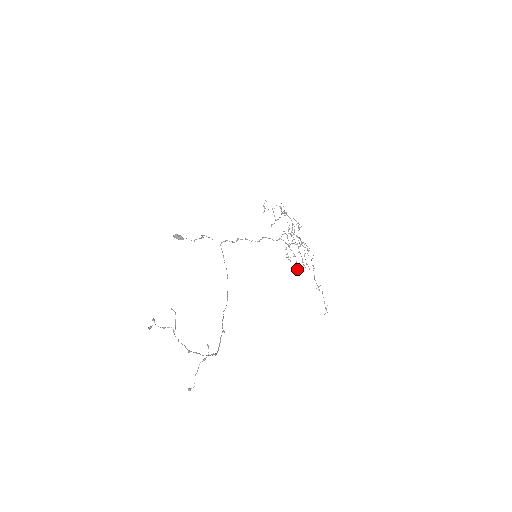
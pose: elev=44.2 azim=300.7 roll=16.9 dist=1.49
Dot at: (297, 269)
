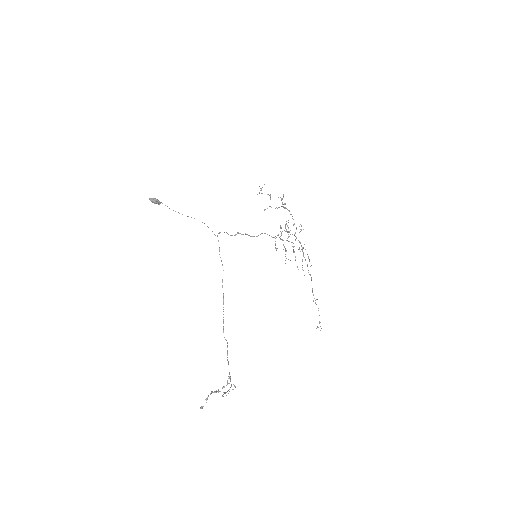
Dot at: (285, 263)
